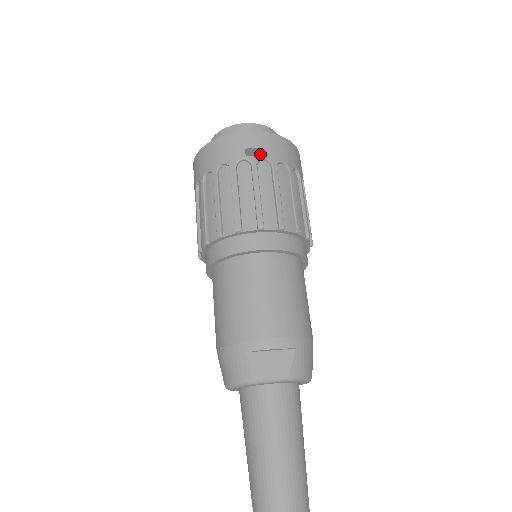
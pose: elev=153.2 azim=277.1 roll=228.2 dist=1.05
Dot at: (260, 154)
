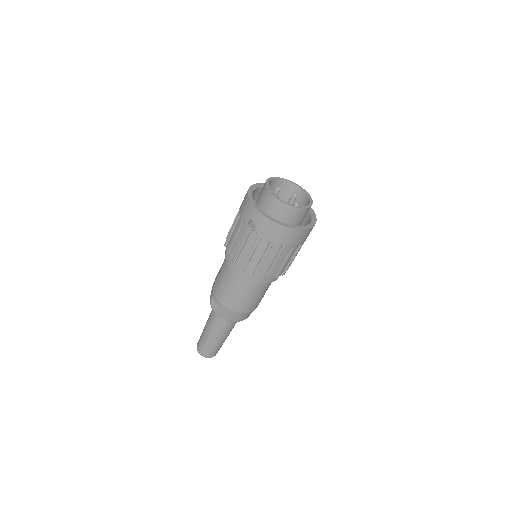
Dot at: (256, 227)
